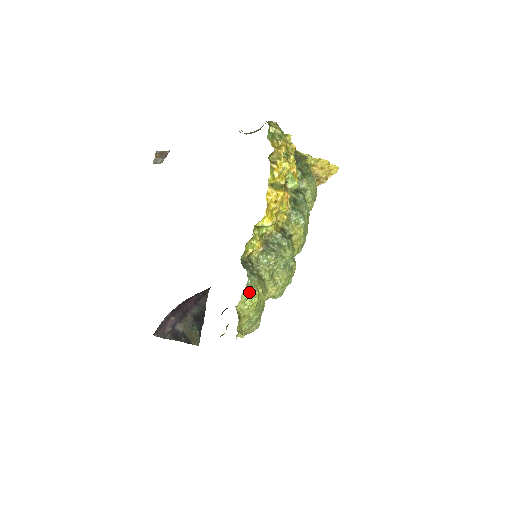
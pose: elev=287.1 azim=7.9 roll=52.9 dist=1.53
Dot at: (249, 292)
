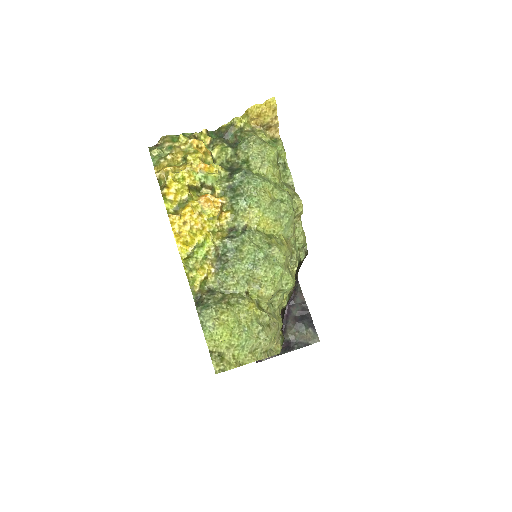
Dot at: (208, 328)
